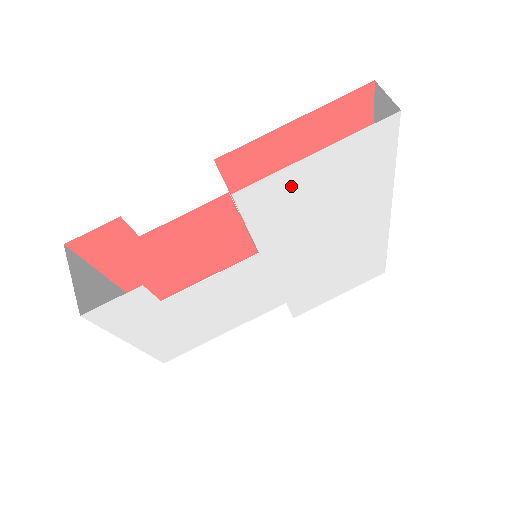
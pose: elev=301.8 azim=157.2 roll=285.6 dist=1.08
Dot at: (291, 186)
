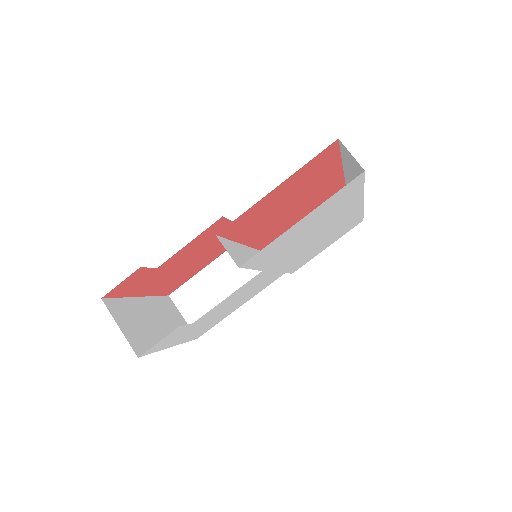
Dot at: (283, 240)
